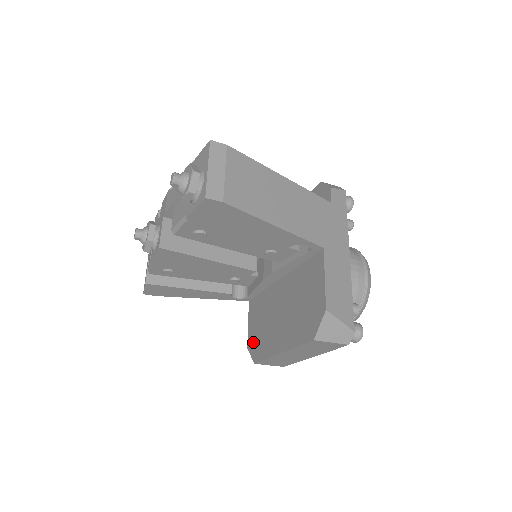
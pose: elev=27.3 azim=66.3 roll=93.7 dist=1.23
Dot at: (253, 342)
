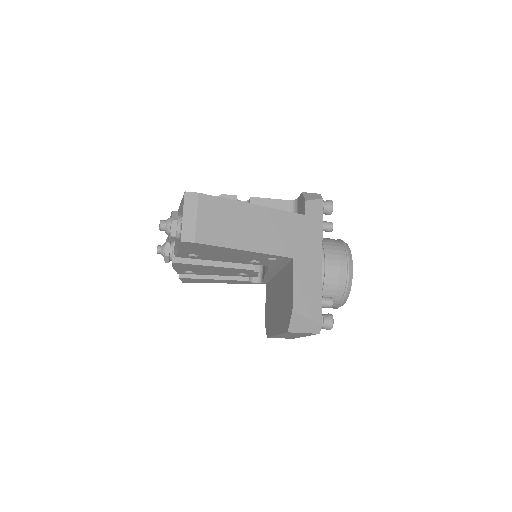
Dot at: (267, 320)
